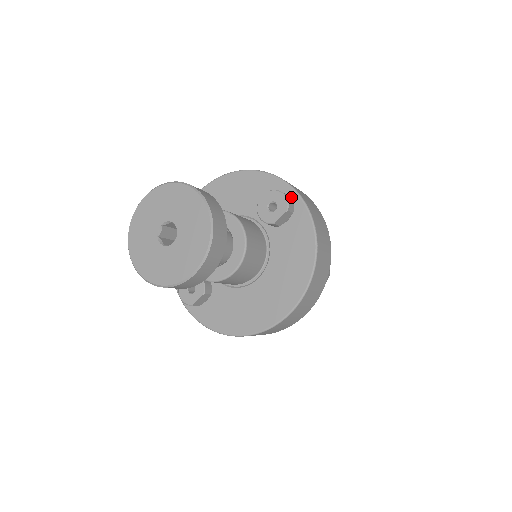
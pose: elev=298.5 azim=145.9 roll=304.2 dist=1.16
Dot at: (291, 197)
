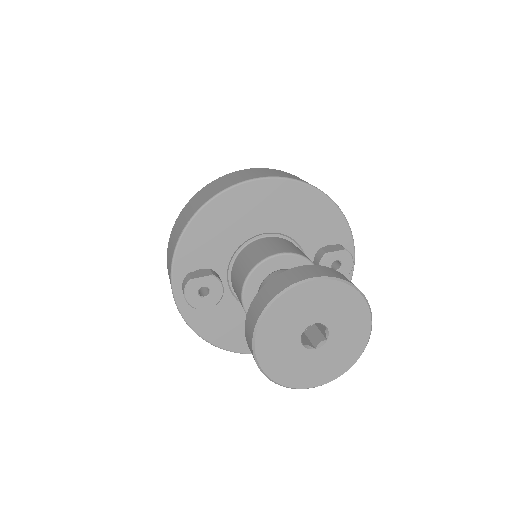
Dot at: occluded
